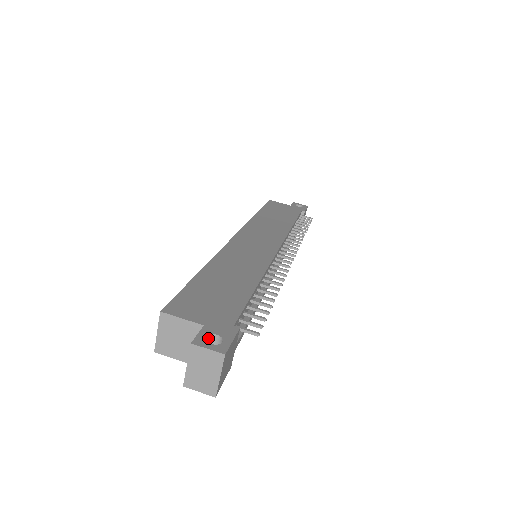
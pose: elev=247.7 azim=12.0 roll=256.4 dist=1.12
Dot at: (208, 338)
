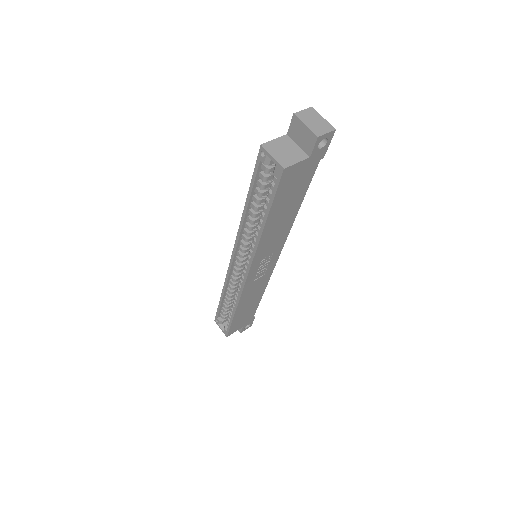
Dot at: occluded
